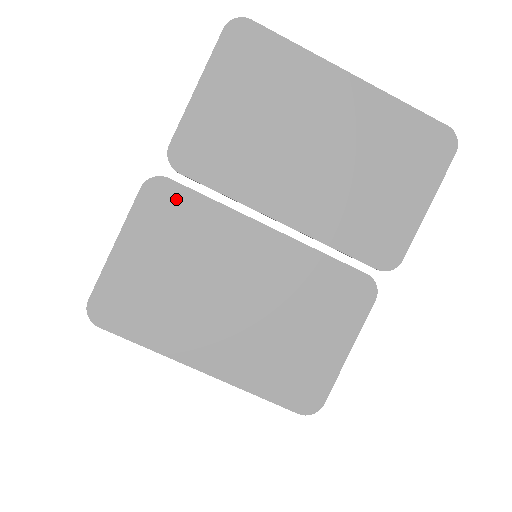
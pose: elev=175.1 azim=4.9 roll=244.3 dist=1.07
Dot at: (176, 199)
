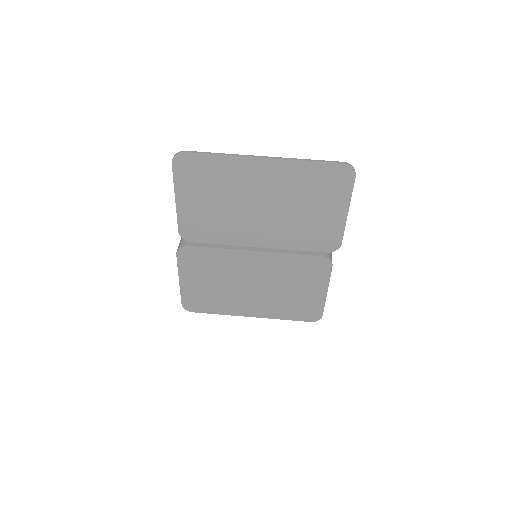
Dot at: (197, 254)
